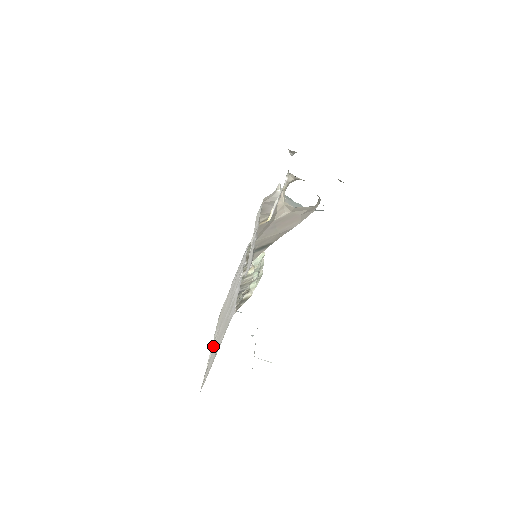
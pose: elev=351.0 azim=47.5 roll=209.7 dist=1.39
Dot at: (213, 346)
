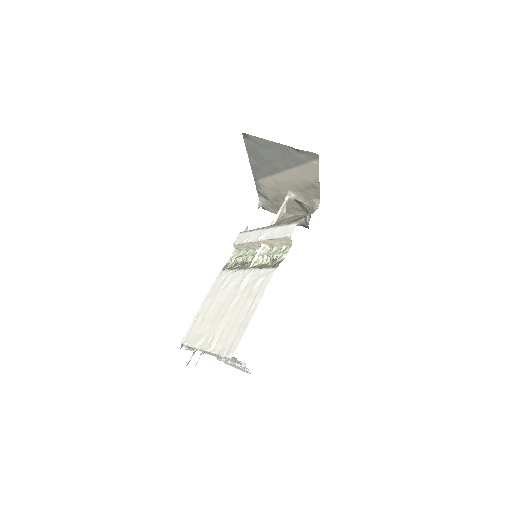
Dot at: (215, 338)
